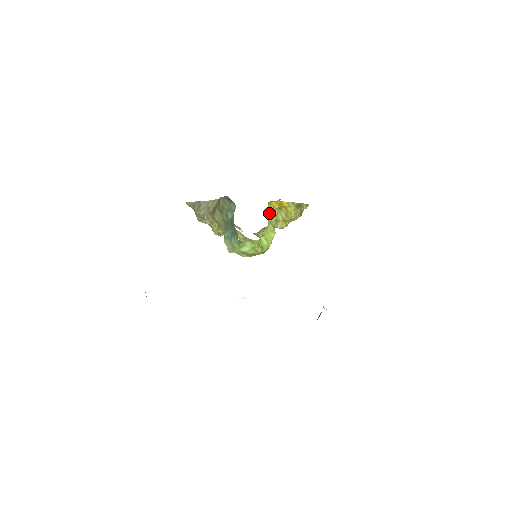
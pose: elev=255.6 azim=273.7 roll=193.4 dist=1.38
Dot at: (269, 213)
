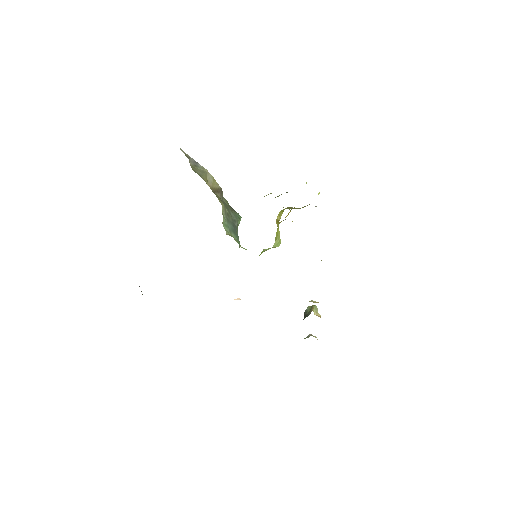
Dot at: (277, 228)
